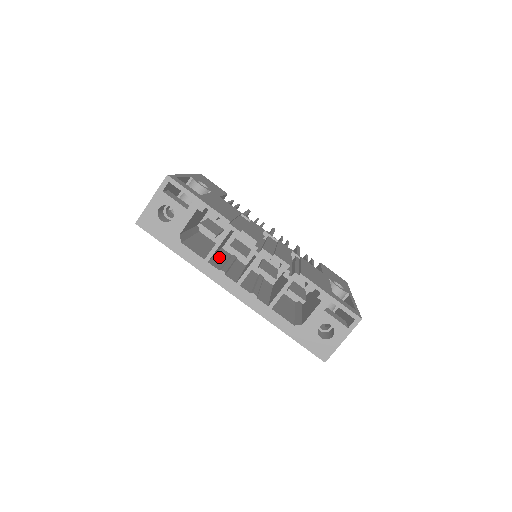
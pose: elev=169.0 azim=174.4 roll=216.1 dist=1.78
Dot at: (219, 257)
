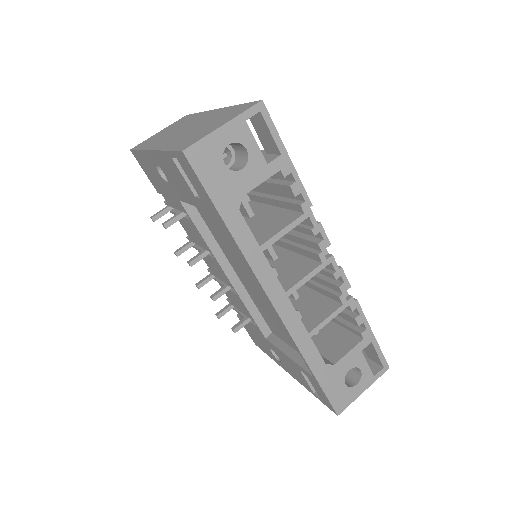
Dot at: occluded
